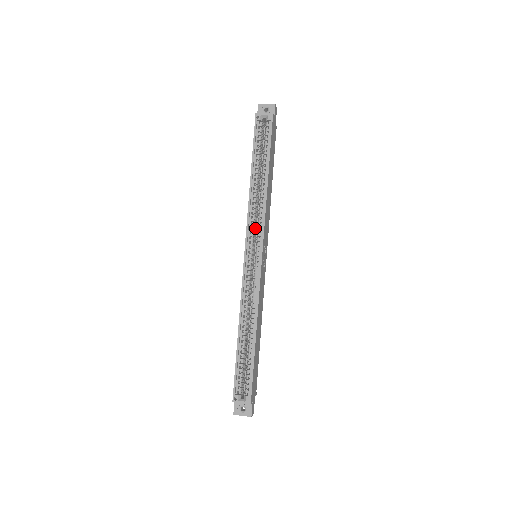
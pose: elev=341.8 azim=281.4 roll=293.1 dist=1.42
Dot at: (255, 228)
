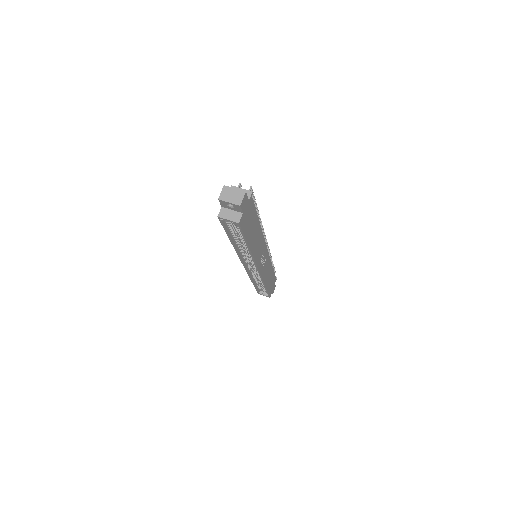
Dot at: occluded
